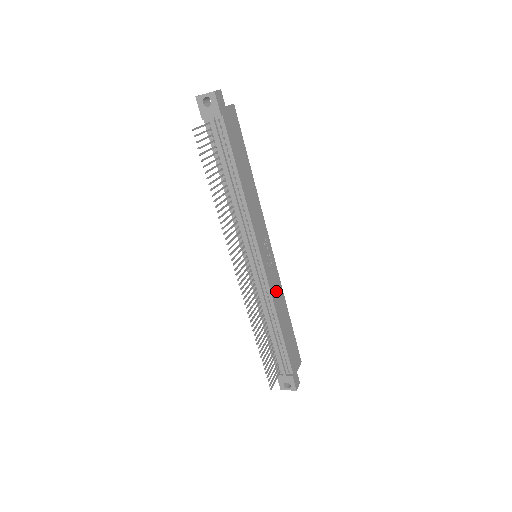
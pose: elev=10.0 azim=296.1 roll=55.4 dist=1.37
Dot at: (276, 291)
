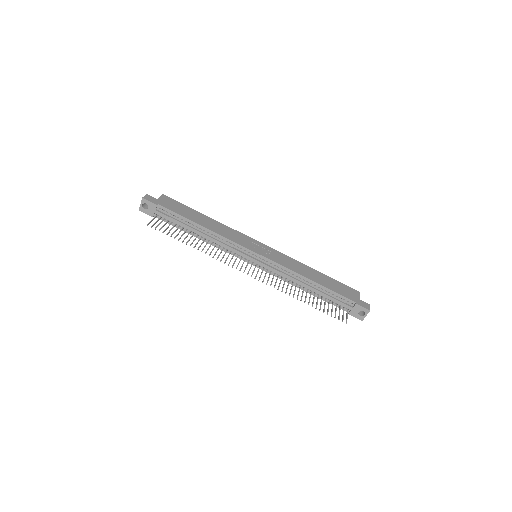
Dot at: (289, 264)
